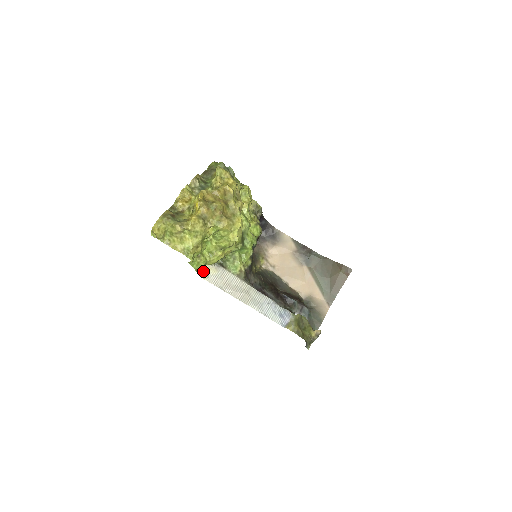
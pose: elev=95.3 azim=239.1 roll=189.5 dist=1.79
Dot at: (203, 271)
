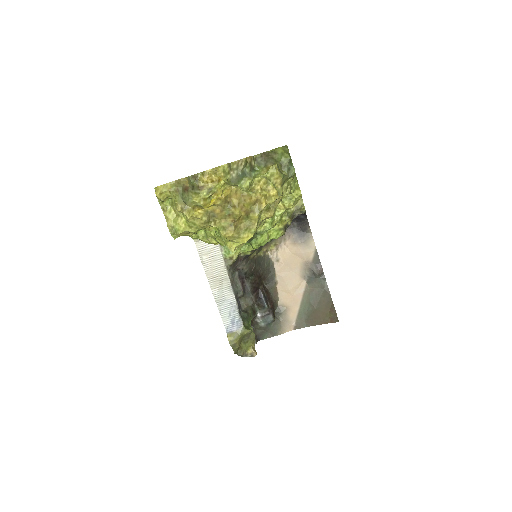
Dot at: occluded
